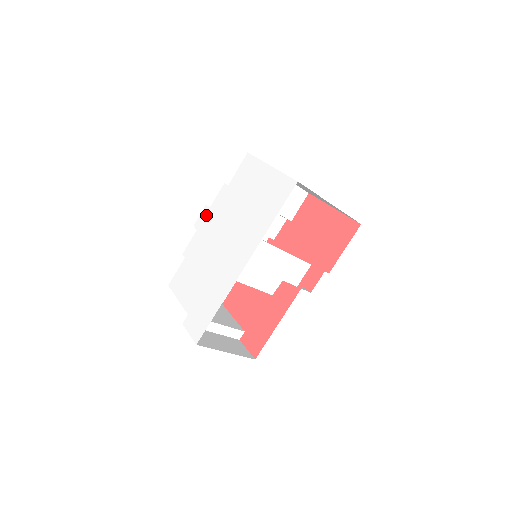
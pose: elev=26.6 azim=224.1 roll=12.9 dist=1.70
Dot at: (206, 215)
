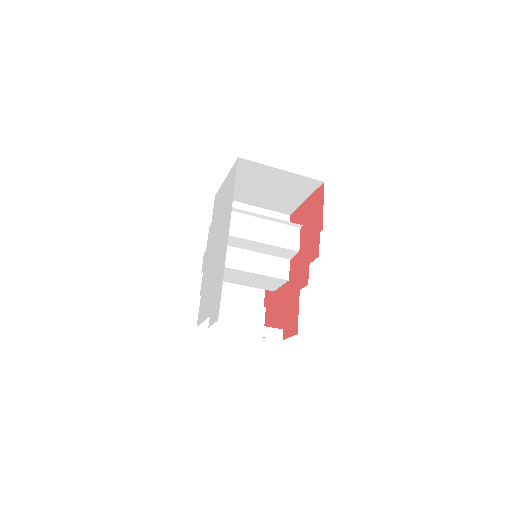
Dot at: (205, 256)
